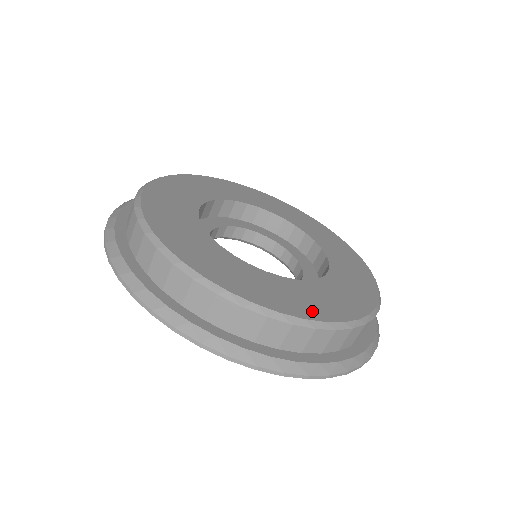
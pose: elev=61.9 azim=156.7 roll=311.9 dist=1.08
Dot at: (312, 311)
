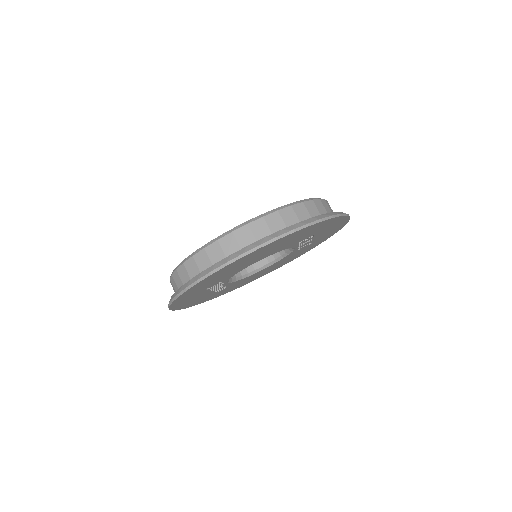
Dot at: occluded
